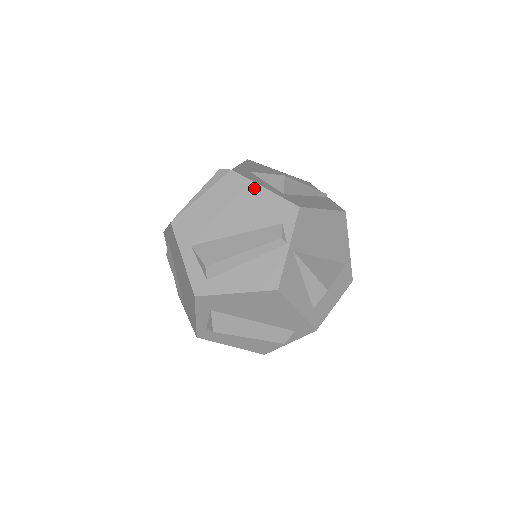
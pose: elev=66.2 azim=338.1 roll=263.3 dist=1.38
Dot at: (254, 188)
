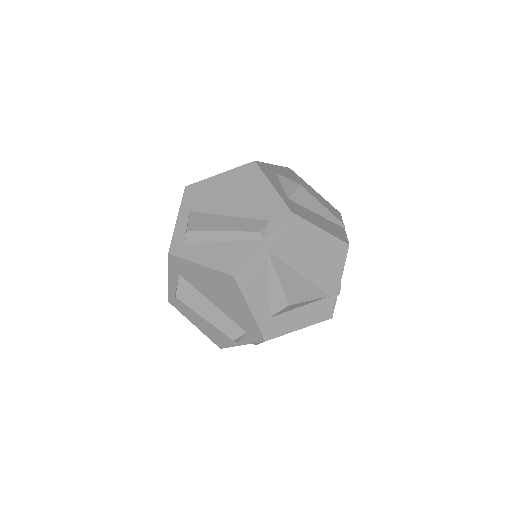
Dot at: (264, 182)
